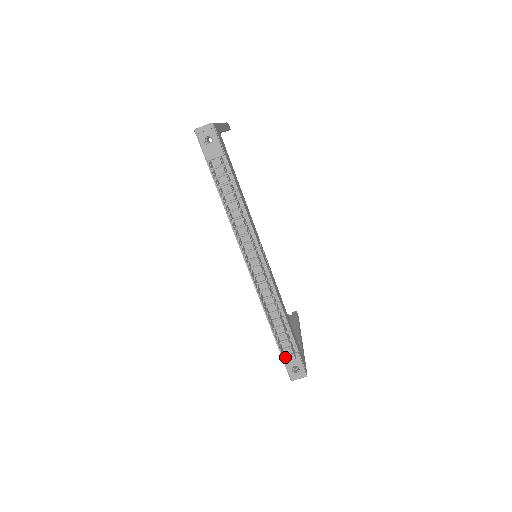
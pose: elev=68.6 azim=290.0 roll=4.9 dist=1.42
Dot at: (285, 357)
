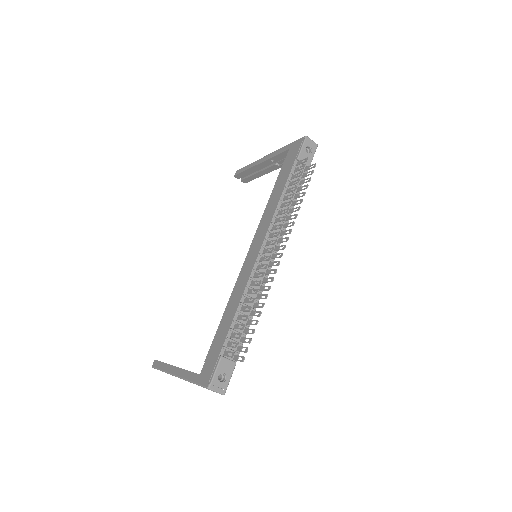
Dot at: (224, 357)
